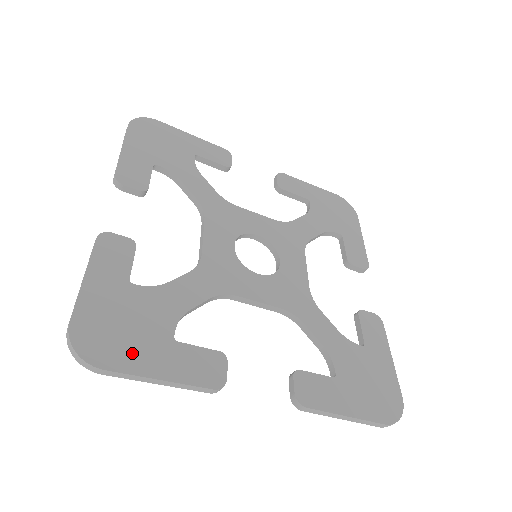
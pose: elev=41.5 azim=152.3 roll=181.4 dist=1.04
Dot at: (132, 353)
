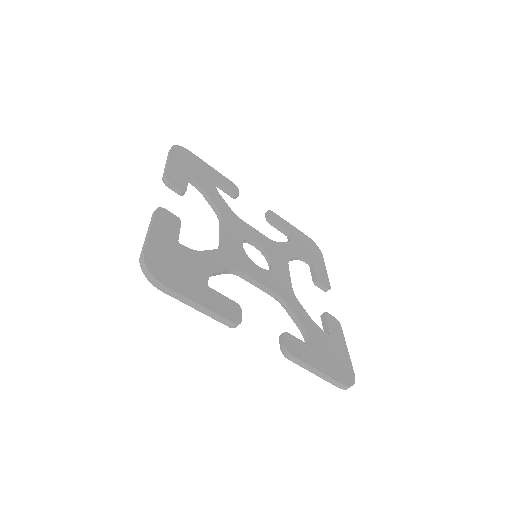
Dot at: (183, 284)
